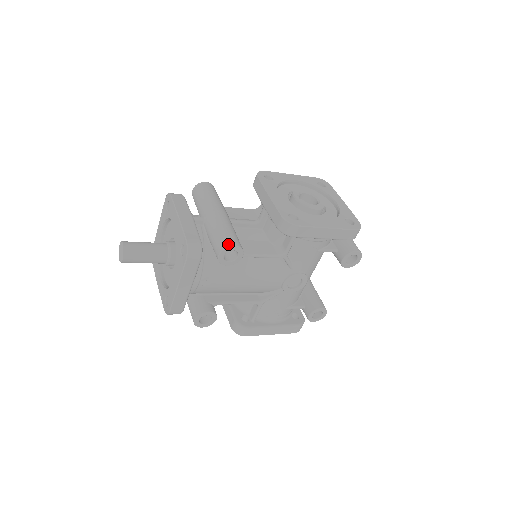
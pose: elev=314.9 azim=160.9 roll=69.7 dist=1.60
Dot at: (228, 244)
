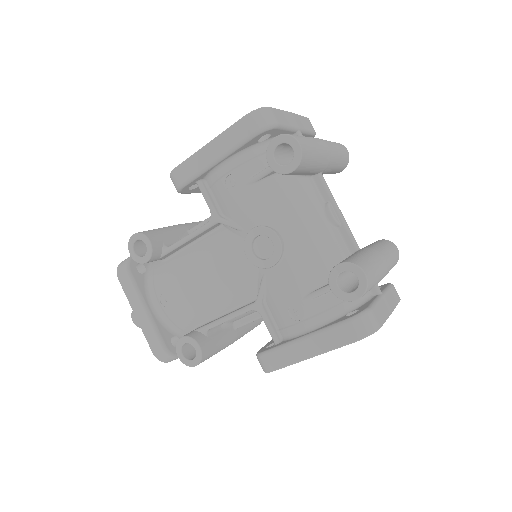
Dot at: (132, 238)
